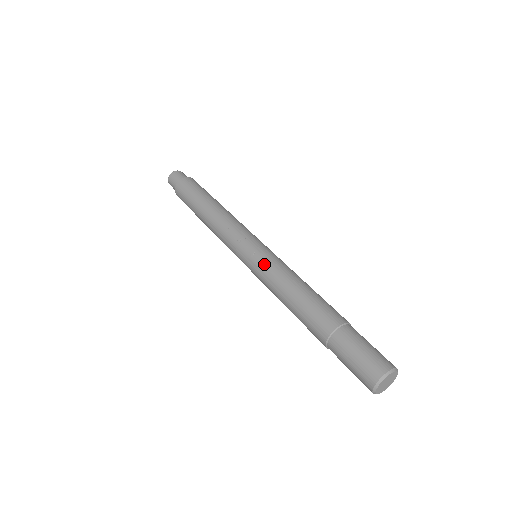
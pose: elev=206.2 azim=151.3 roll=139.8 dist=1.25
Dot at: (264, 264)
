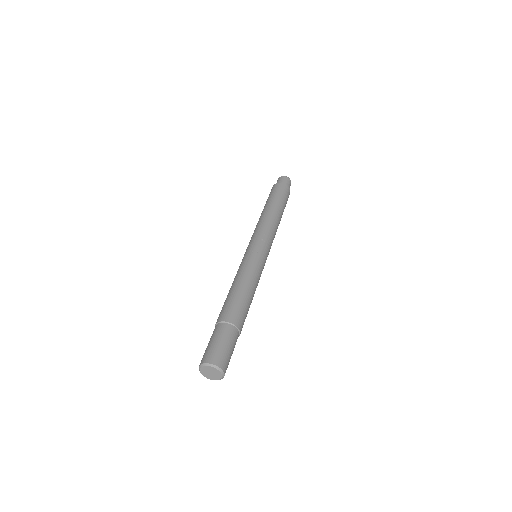
Dot at: (254, 261)
